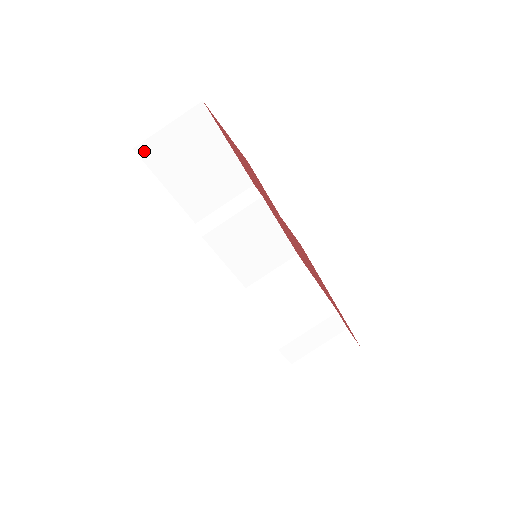
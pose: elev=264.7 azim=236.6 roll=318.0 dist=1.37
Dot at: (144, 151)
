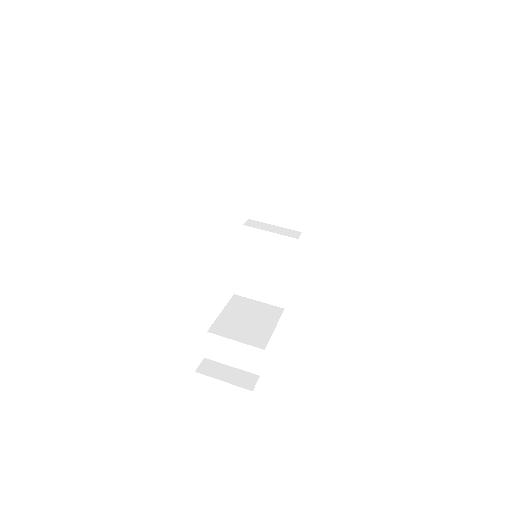
Dot at: (264, 145)
